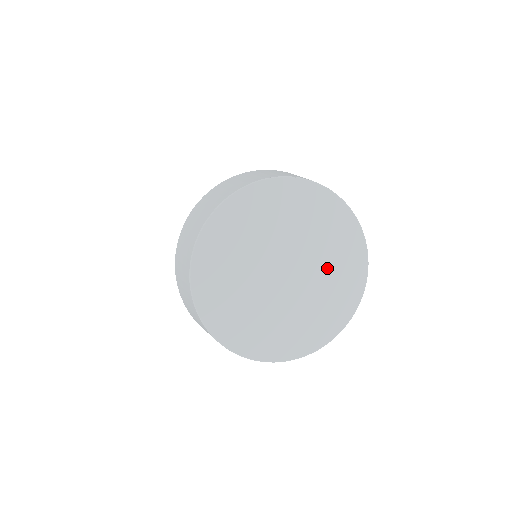
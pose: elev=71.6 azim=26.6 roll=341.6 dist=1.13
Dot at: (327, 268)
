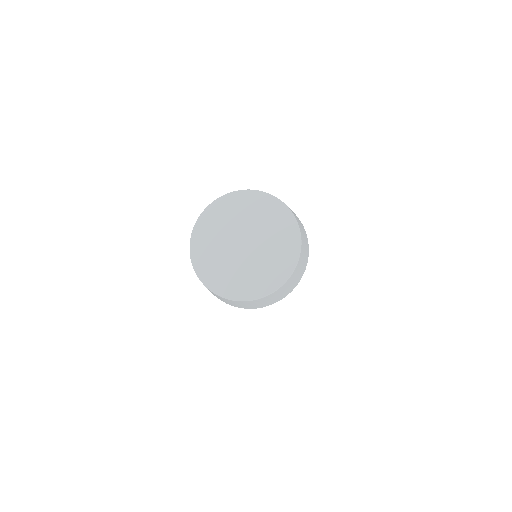
Dot at: (268, 258)
